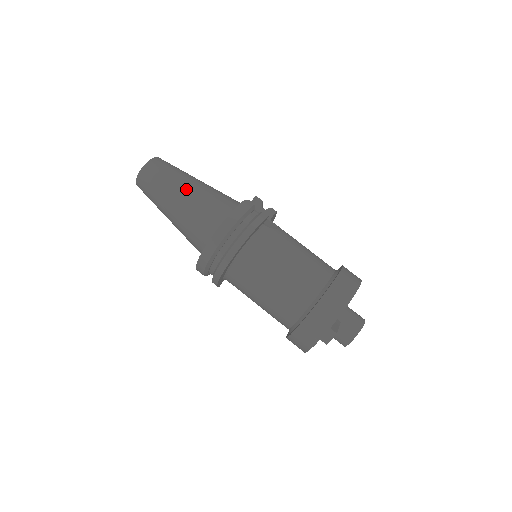
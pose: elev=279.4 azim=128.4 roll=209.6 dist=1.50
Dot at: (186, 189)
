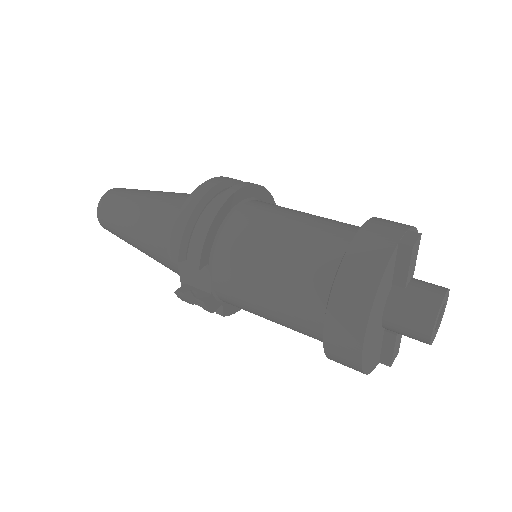
Dot at: occluded
